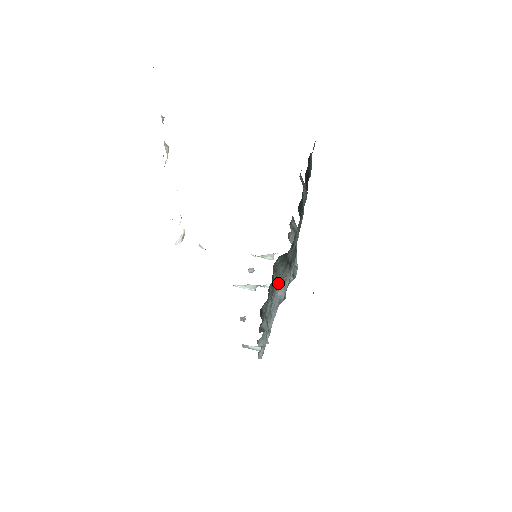
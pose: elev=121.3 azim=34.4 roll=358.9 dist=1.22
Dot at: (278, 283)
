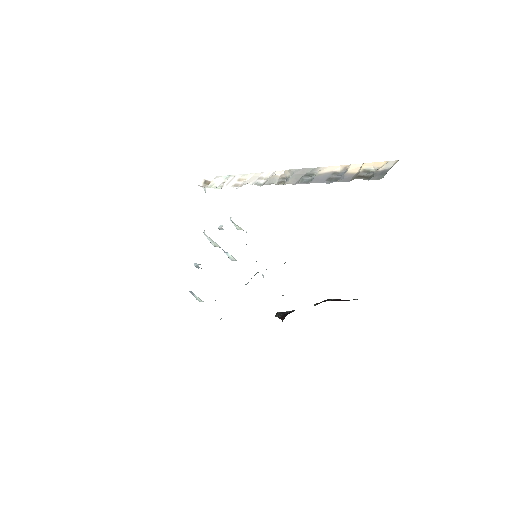
Dot at: occluded
